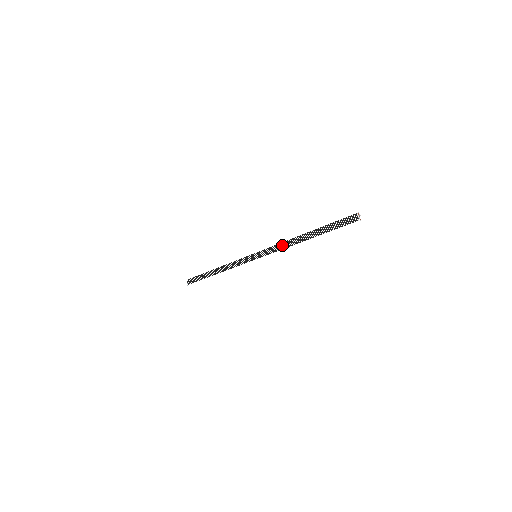
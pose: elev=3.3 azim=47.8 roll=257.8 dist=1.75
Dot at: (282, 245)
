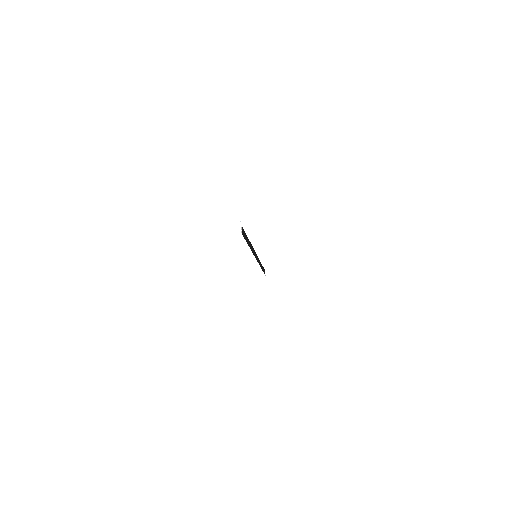
Dot at: (252, 248)
